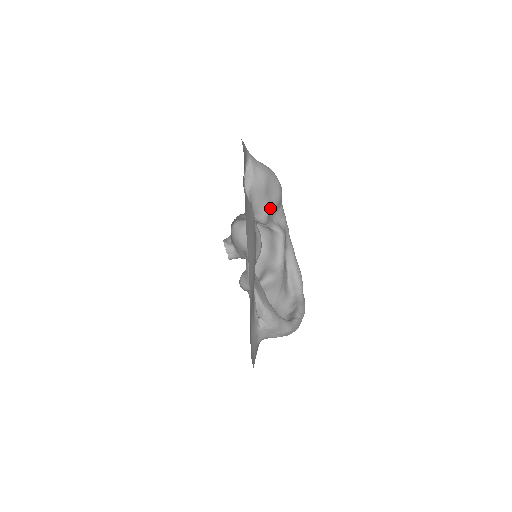
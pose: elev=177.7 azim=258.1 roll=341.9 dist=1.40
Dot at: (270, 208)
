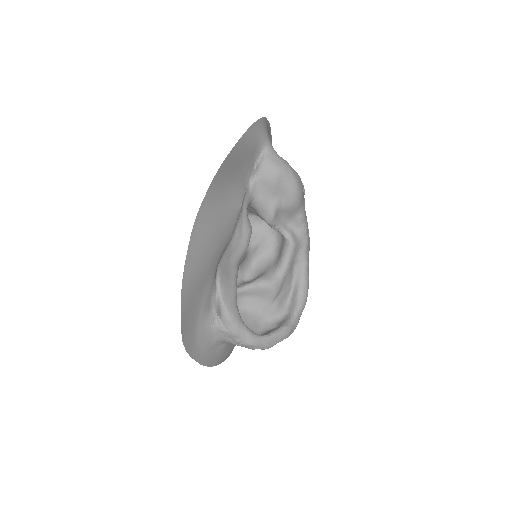
Dot at: (280, 209)
